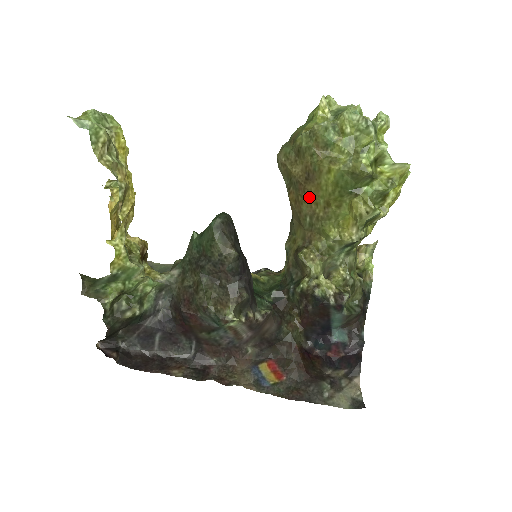
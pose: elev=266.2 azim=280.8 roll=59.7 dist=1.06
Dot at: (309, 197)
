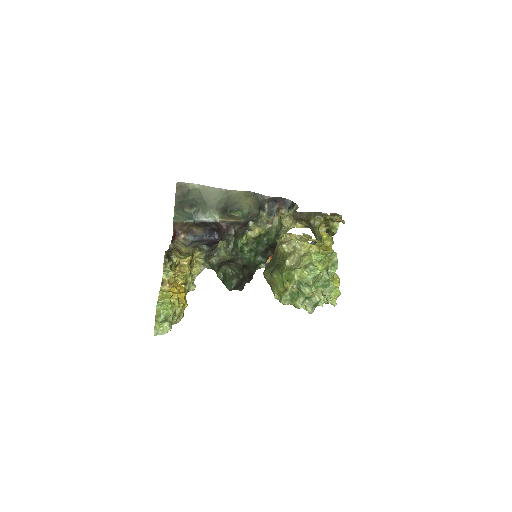
Dot at: occluded
